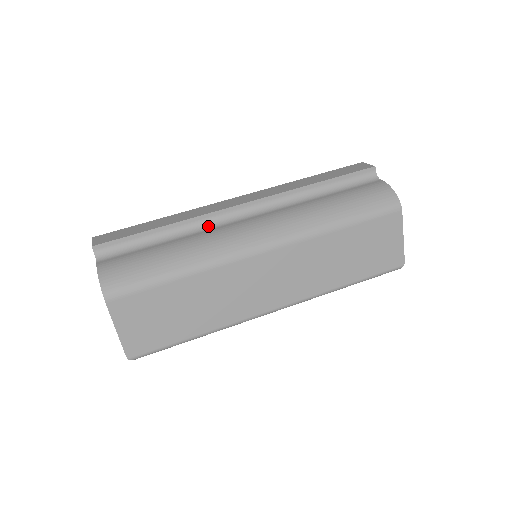
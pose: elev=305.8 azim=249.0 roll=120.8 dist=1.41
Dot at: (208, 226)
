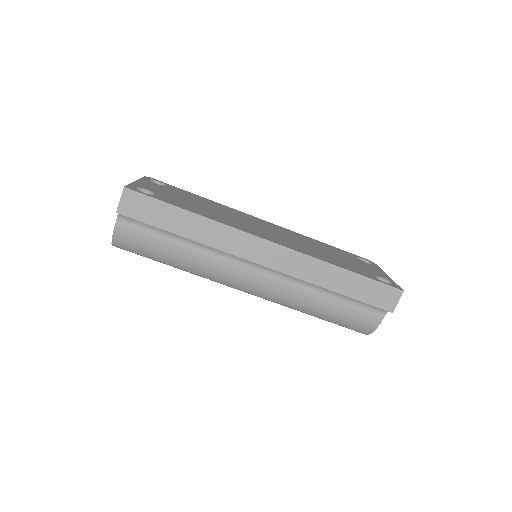
Dot at: (222, 252)
